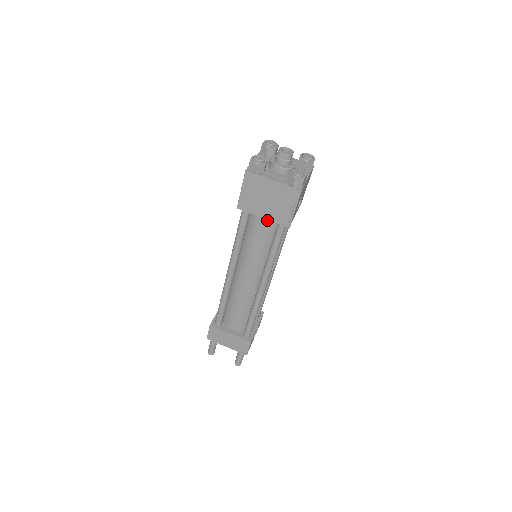
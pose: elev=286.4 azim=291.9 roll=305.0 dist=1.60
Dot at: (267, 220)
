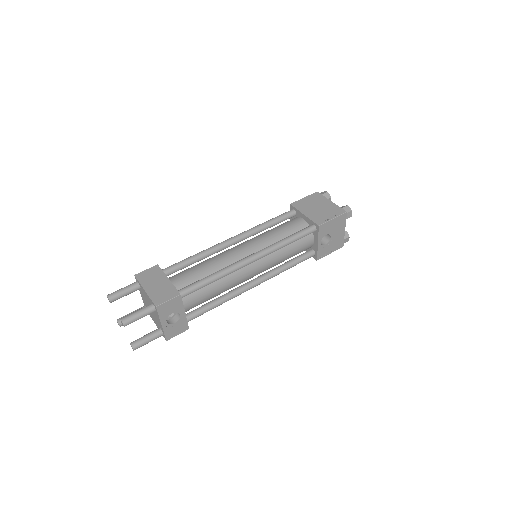
Dot at: (302, 223)
